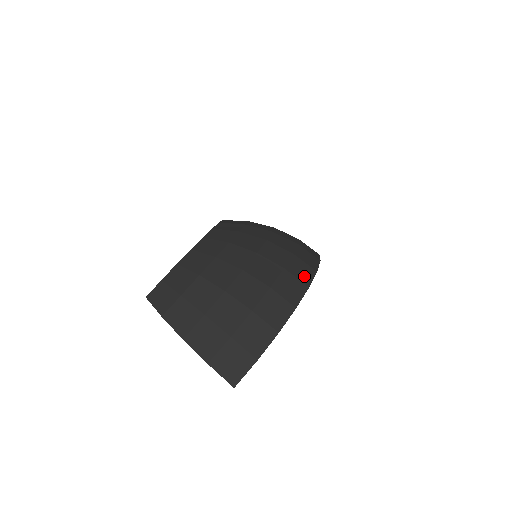
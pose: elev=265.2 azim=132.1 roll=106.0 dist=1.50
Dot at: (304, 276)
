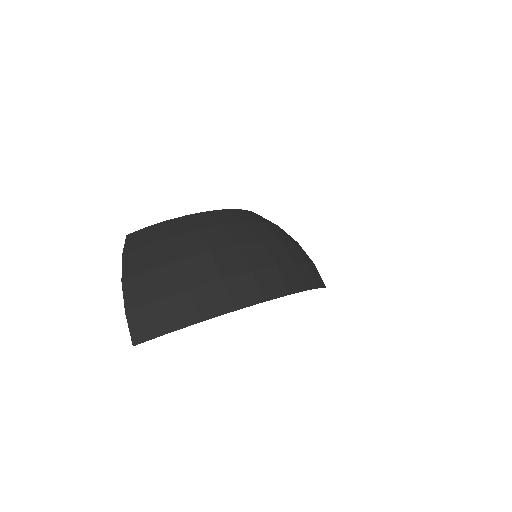
Dot at: (269, 290)
